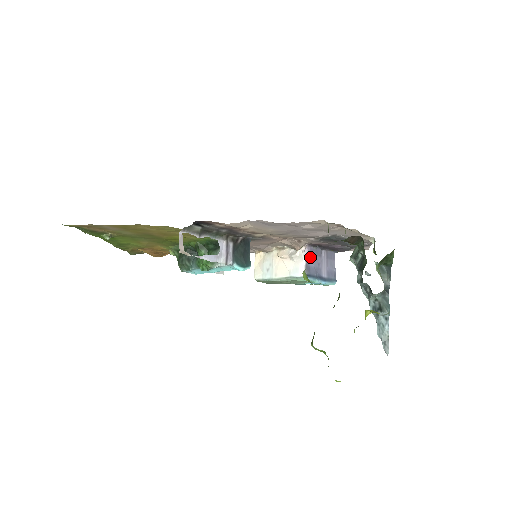
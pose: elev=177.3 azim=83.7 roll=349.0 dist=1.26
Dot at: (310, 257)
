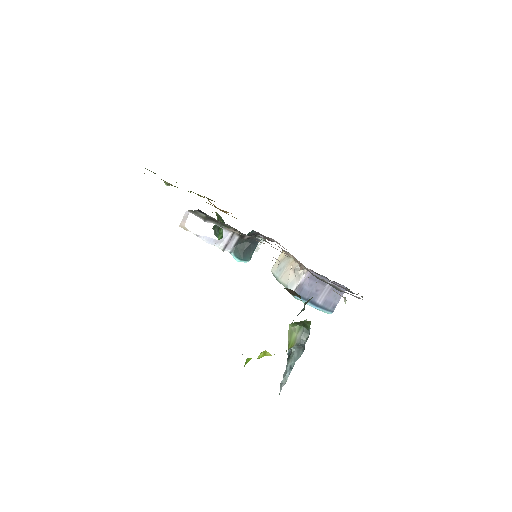
Dot at: (308, 281)
